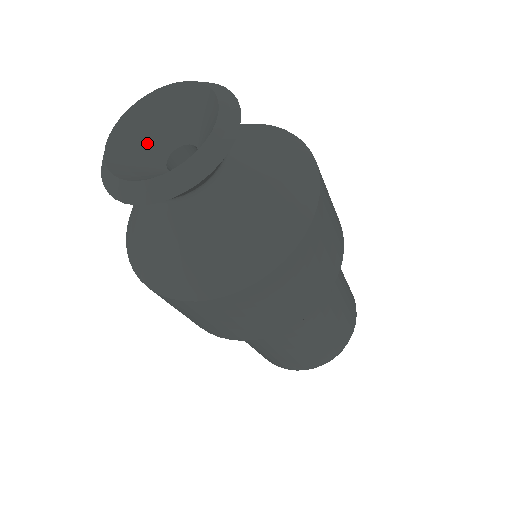
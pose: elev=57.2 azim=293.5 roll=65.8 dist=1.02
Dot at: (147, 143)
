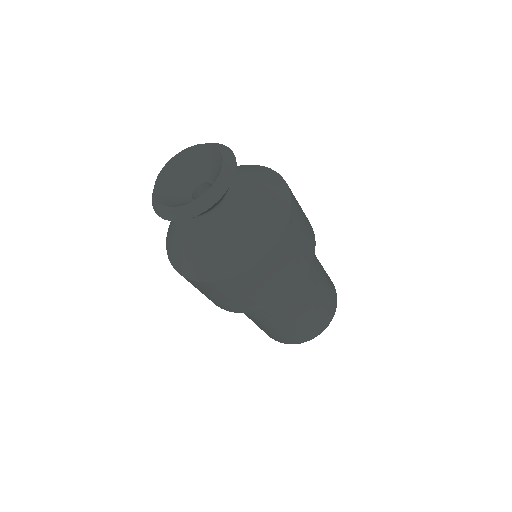
Dot at: (183, 177)
